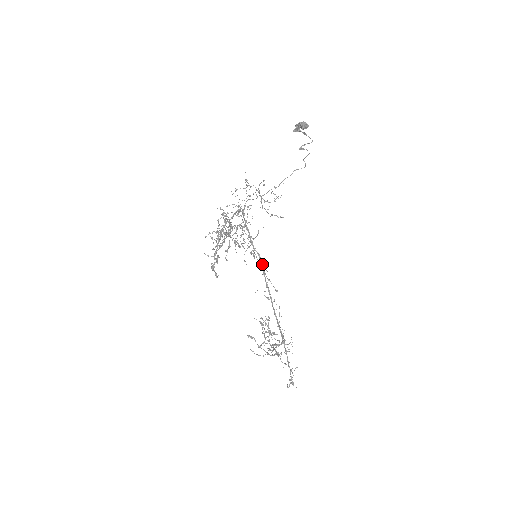
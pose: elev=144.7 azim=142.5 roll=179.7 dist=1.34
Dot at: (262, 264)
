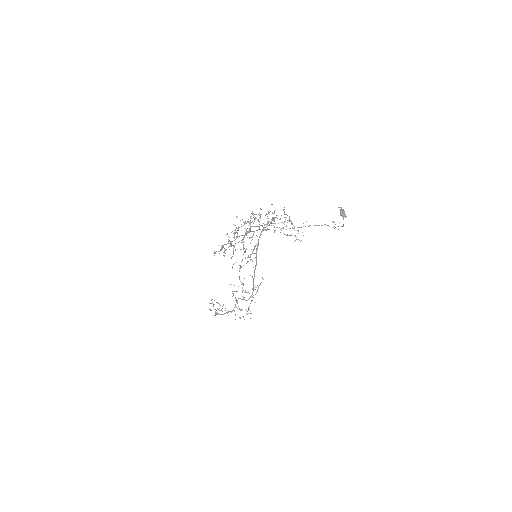
Dot at: (256, 263)
